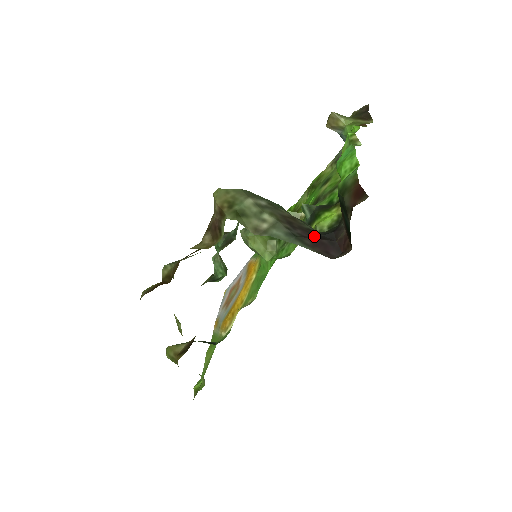
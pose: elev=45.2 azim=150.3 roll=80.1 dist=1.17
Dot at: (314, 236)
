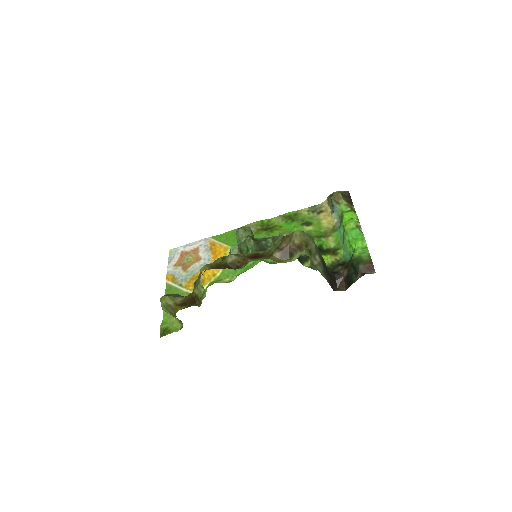
Dot at: (329, 275)
